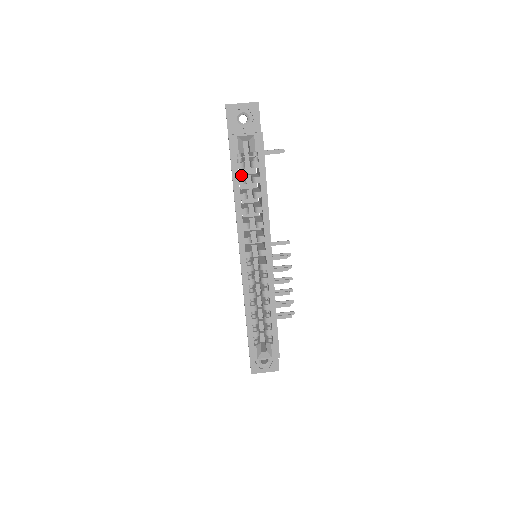
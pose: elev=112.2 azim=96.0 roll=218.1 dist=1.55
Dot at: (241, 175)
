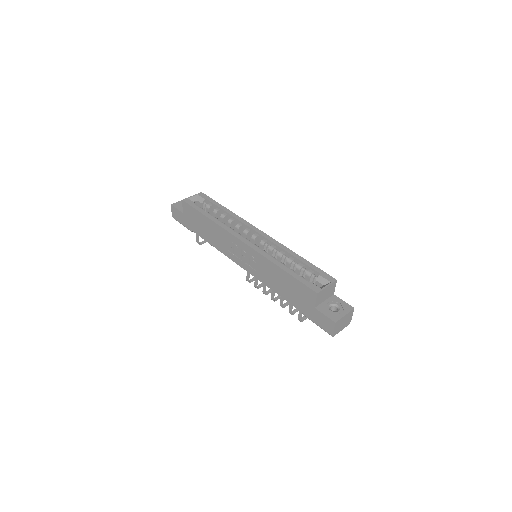
Dot at: occluded
